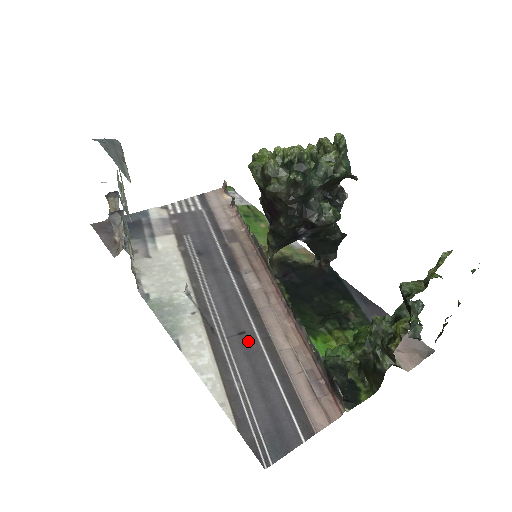
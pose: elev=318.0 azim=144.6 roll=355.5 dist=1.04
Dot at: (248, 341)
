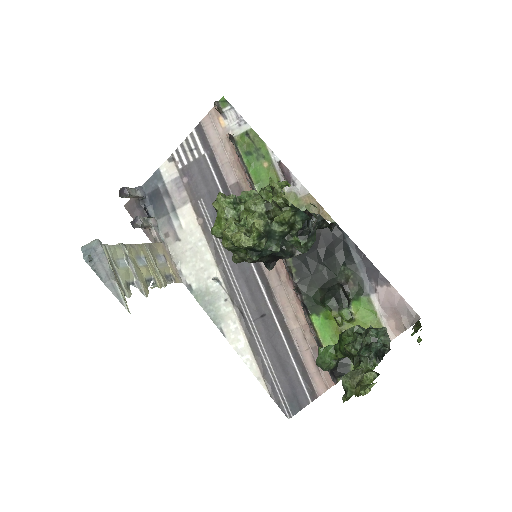
Dot at: (268, 323)
